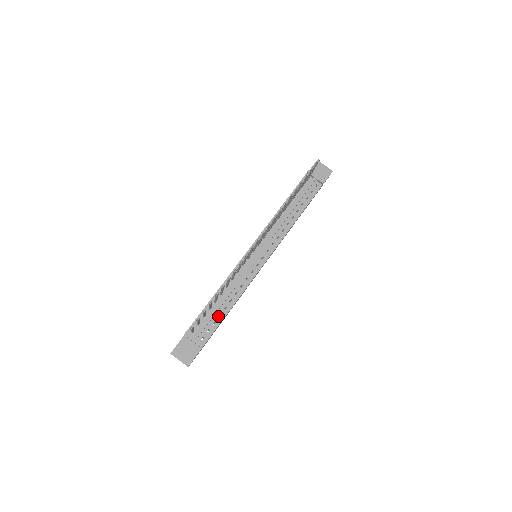
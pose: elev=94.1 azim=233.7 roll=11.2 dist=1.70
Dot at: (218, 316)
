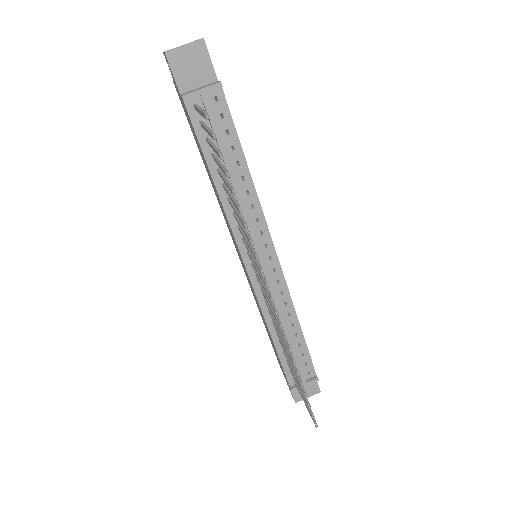
Dot at: occluded
